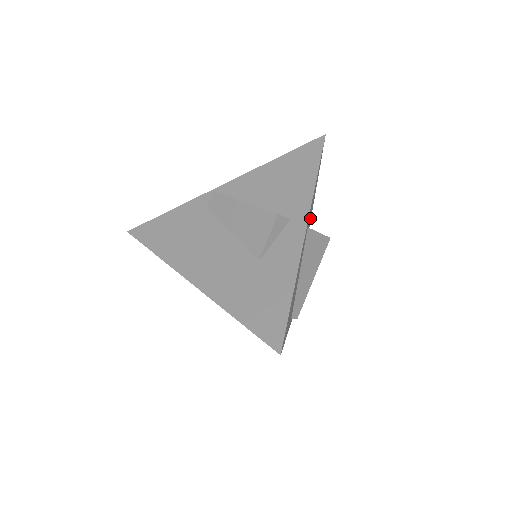
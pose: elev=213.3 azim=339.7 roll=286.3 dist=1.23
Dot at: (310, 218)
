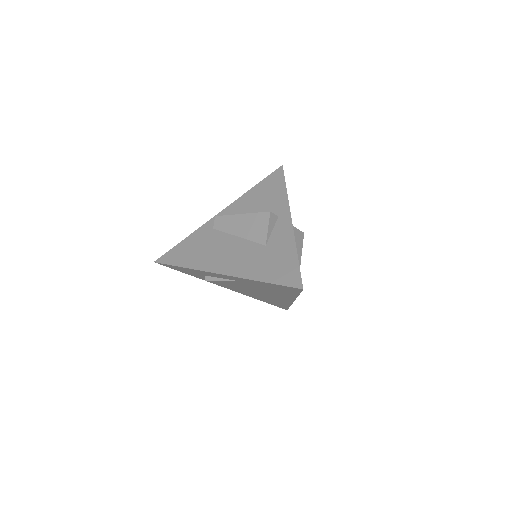
Dot at: occluded
